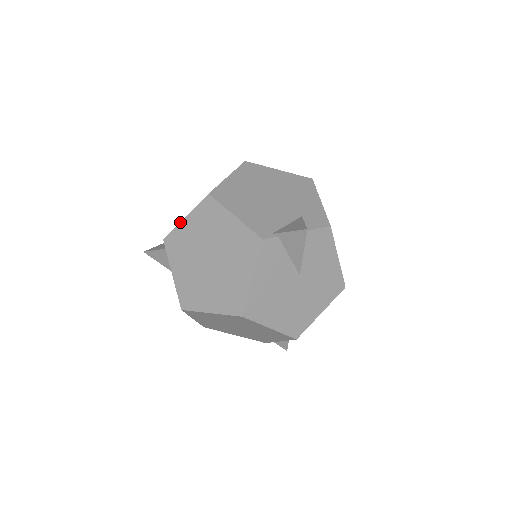
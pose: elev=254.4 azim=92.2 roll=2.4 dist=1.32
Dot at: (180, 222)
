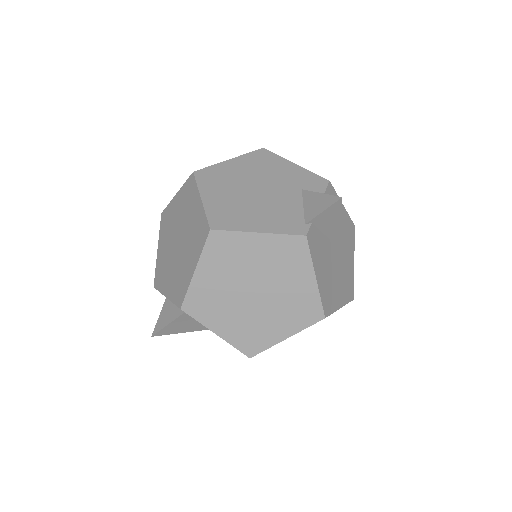
Dot at: (191, 279)
